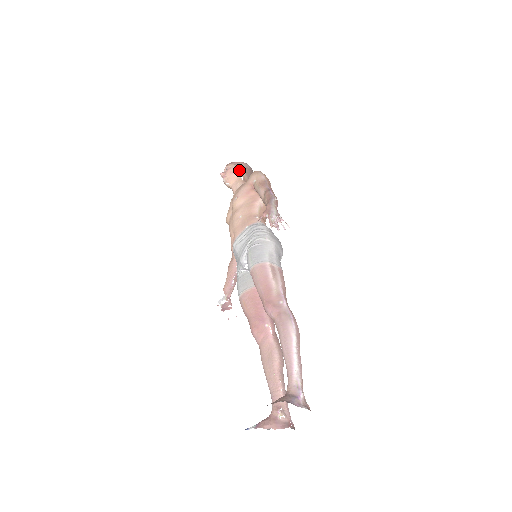
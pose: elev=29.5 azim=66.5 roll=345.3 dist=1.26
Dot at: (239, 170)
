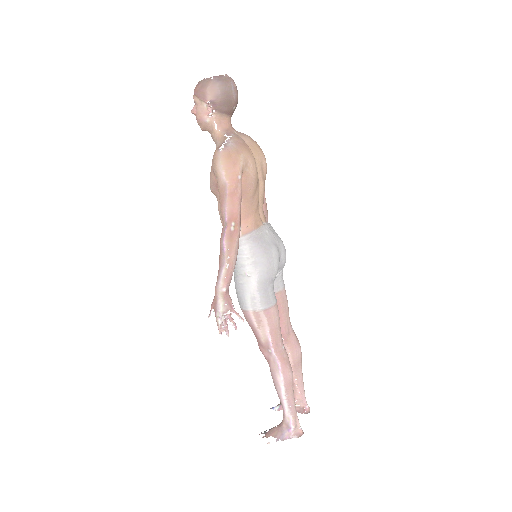
Dot at: (208, 111)
